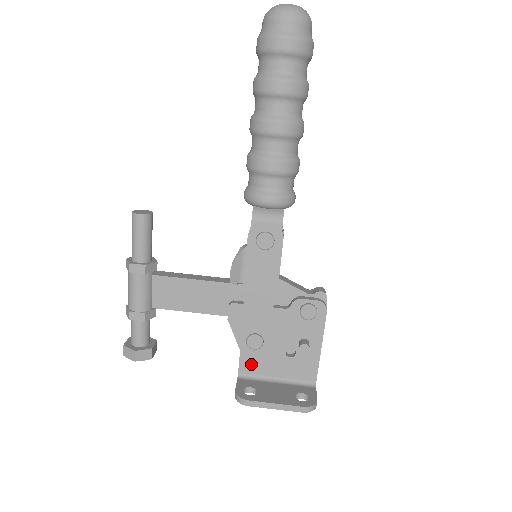
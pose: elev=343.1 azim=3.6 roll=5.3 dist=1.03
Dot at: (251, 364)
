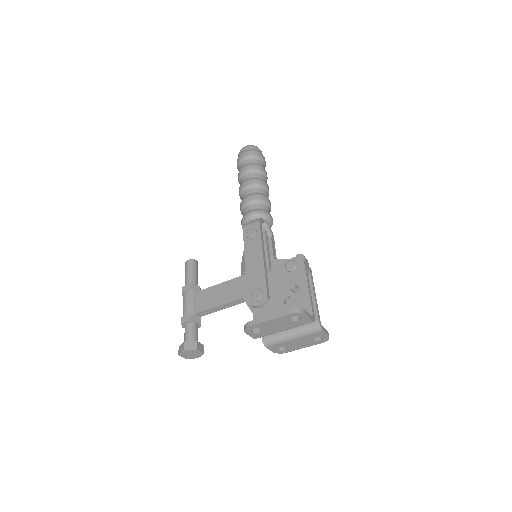
Dot at: occluded
